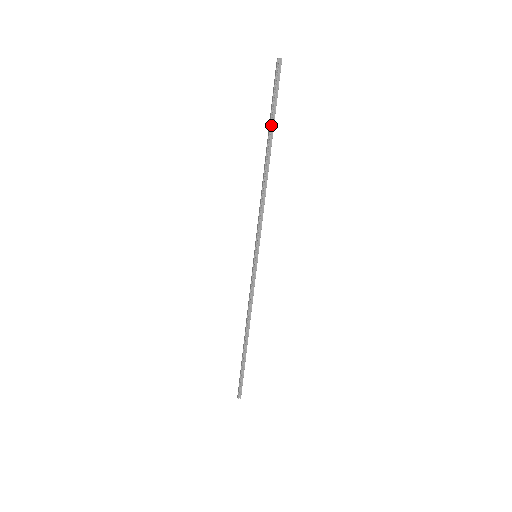
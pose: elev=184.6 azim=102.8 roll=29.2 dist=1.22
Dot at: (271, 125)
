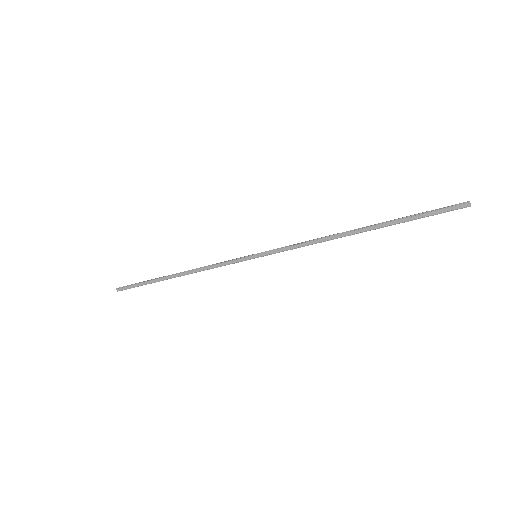
Dot at: (395, 224)
